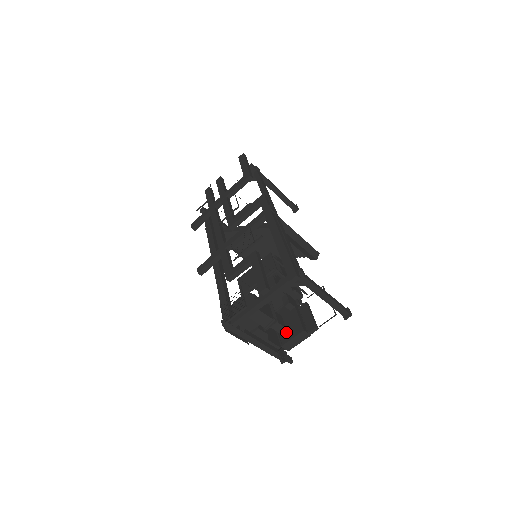
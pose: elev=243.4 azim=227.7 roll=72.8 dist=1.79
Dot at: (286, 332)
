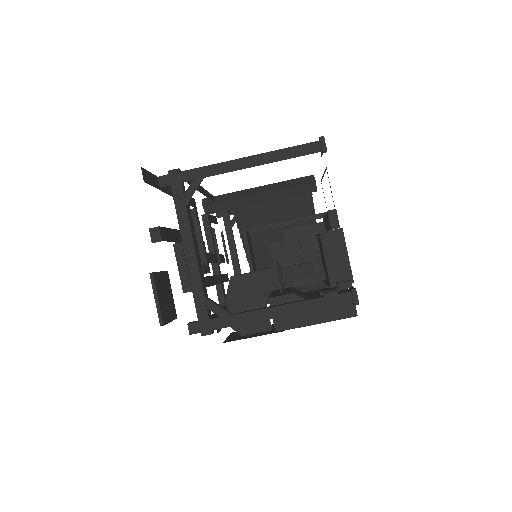
Dot at: occluded
